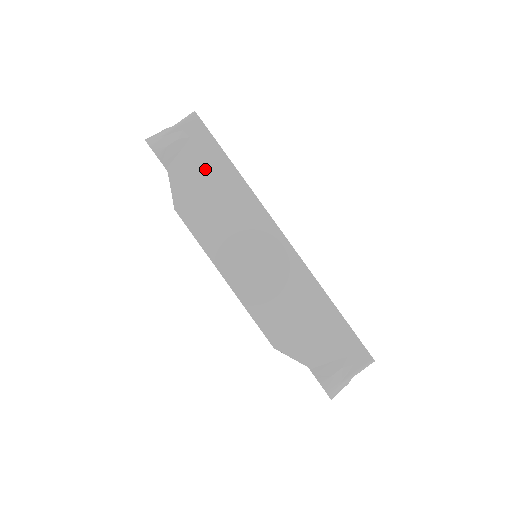
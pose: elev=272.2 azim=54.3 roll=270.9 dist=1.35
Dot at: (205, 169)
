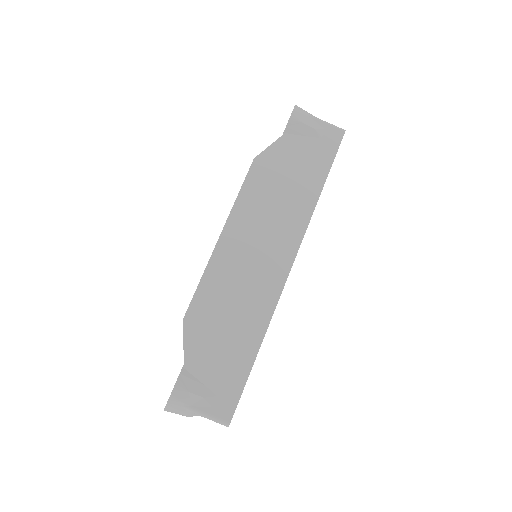
Dot at: (304, 165)
